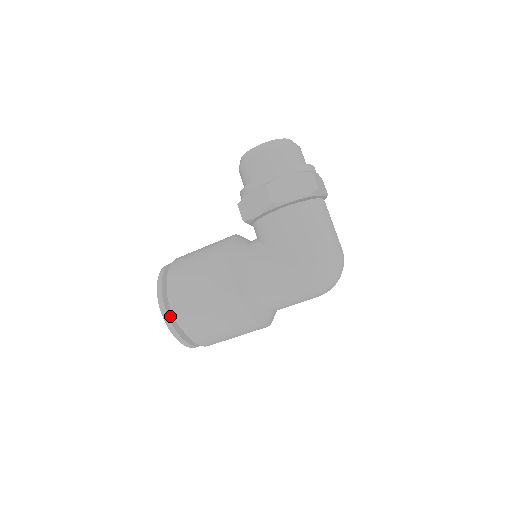
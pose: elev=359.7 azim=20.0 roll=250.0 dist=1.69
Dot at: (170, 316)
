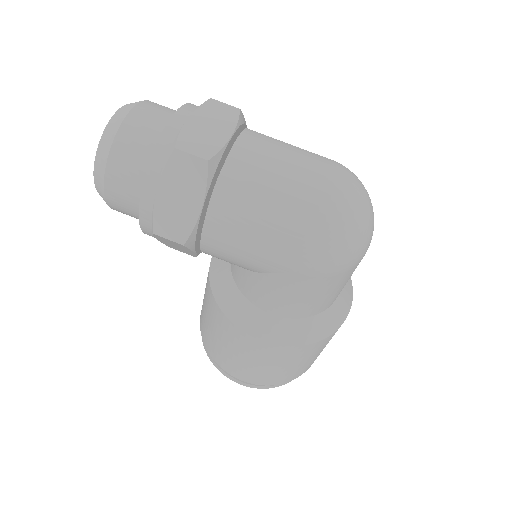
Dot at: occluded
